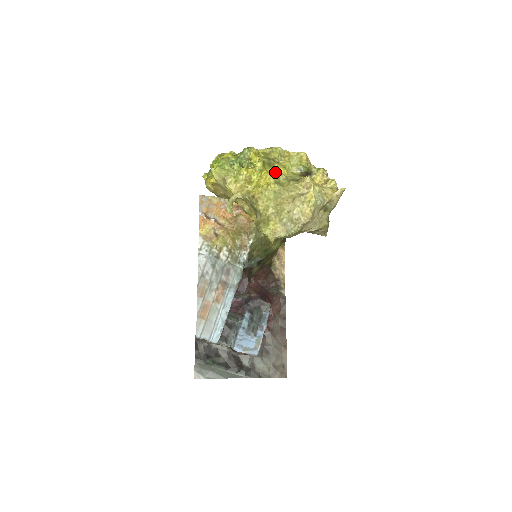
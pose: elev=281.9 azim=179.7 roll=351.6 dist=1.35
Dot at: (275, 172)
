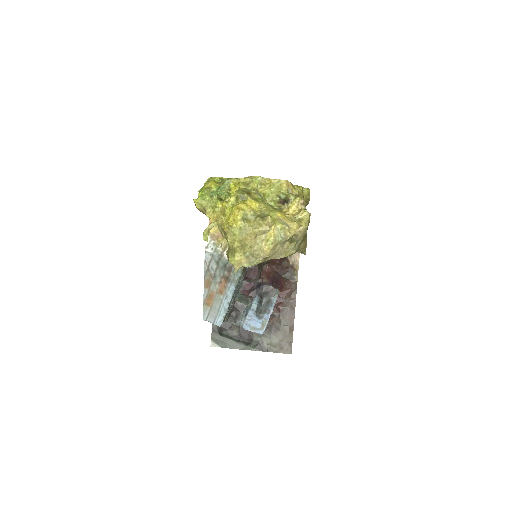
Dot at: (245, 208)
